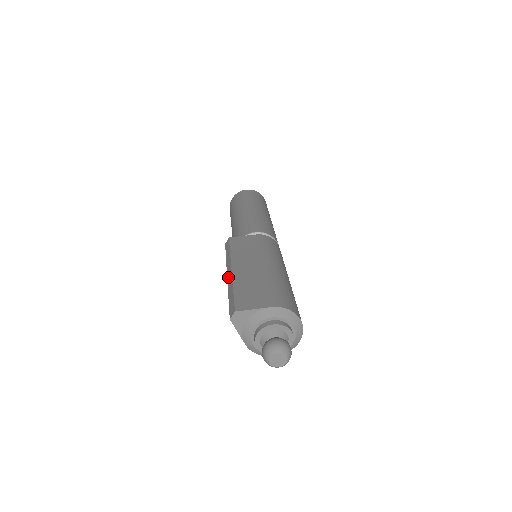
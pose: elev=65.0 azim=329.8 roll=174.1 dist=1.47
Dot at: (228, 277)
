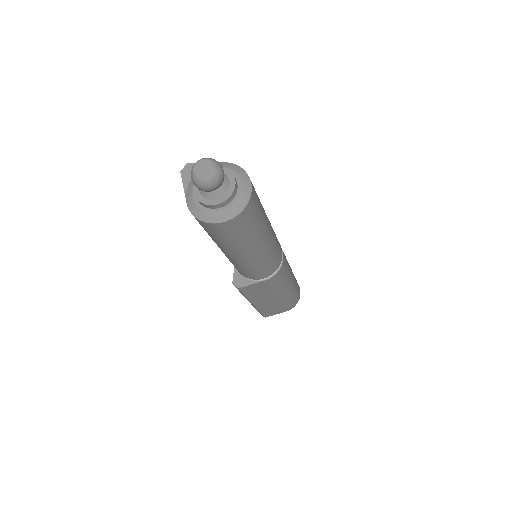
Dot at: occluded
